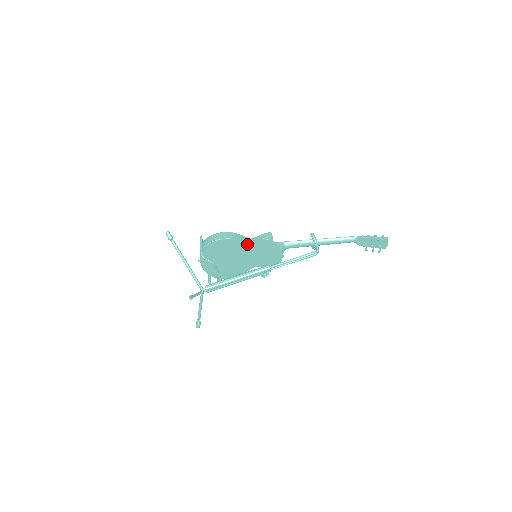
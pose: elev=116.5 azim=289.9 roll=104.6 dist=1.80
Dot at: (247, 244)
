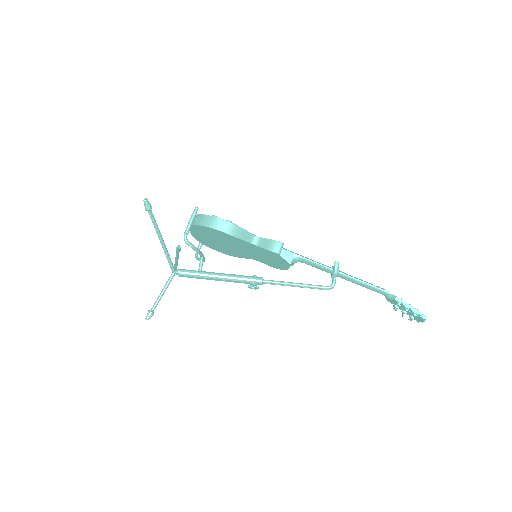
Dot at: (247, 244)
